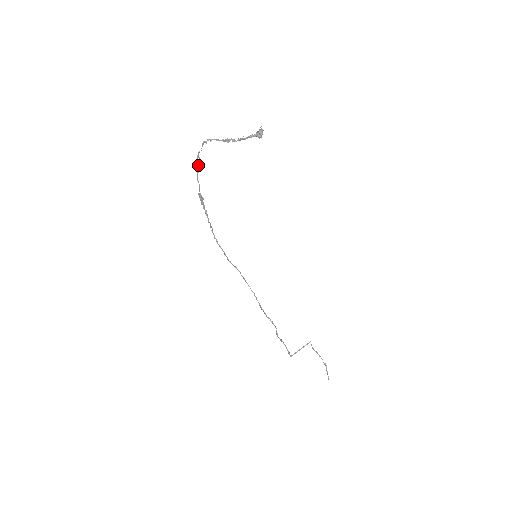
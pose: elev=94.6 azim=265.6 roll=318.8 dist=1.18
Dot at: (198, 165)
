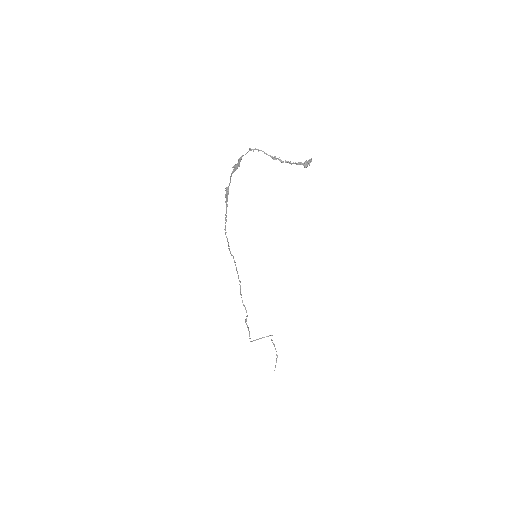
Dot at: (237, 165)
